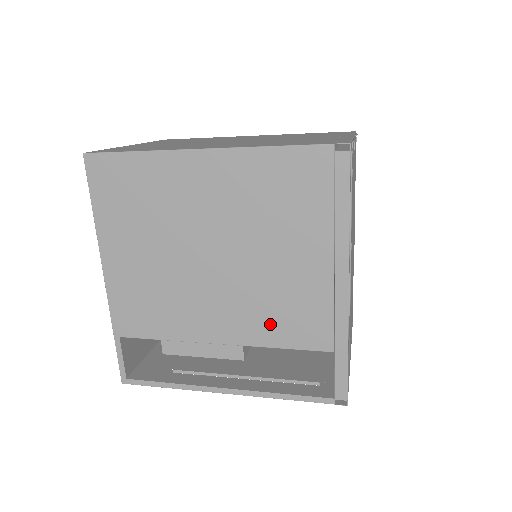
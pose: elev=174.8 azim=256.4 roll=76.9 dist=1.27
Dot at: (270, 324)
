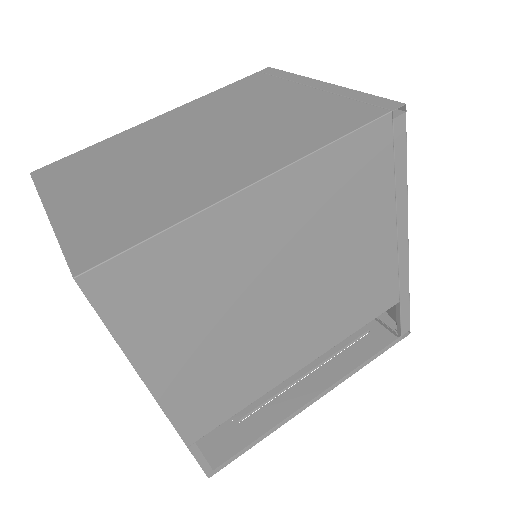
Dot at: (348, 317)
